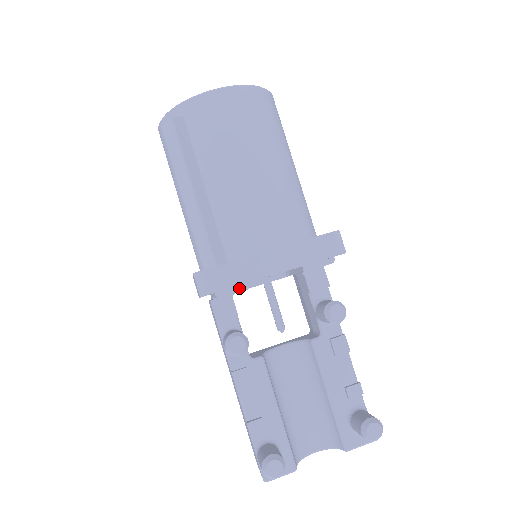
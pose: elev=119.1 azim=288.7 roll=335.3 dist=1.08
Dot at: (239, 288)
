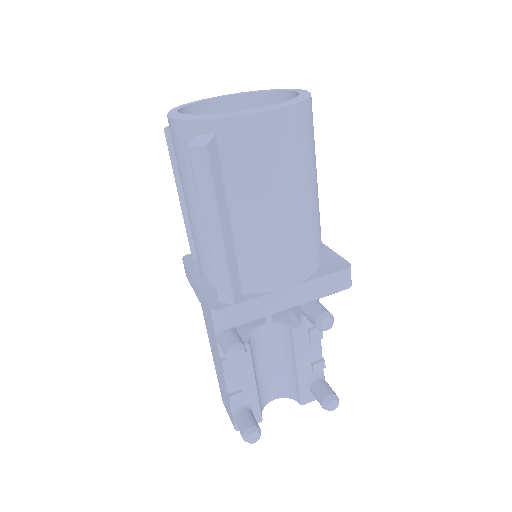
Dot at: (252, 320)
